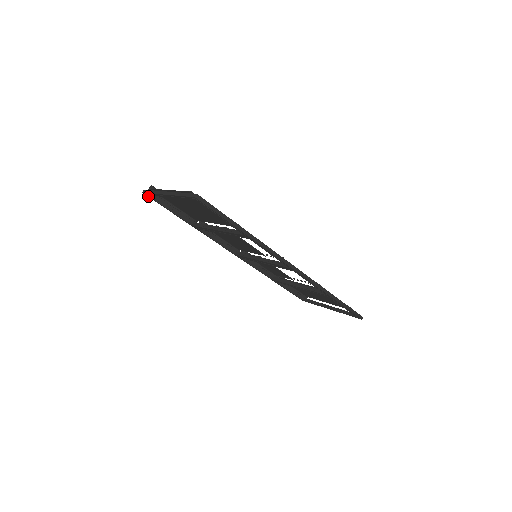
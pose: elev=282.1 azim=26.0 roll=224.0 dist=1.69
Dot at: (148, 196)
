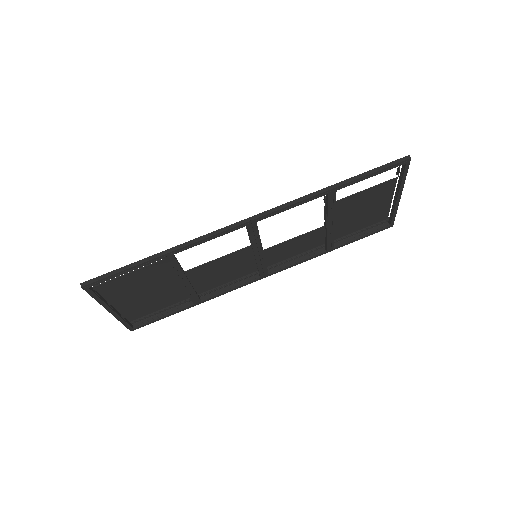
Dot at: (136, 328)
